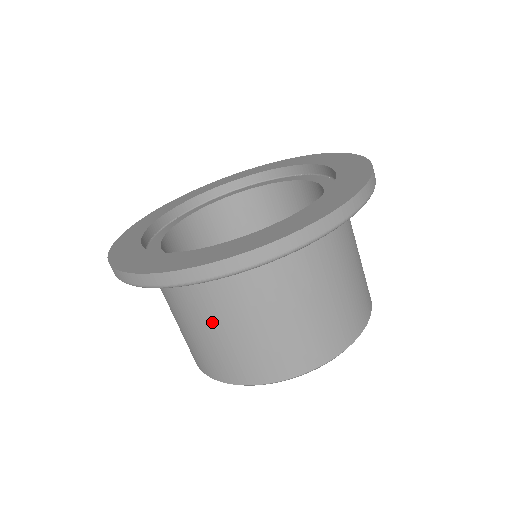
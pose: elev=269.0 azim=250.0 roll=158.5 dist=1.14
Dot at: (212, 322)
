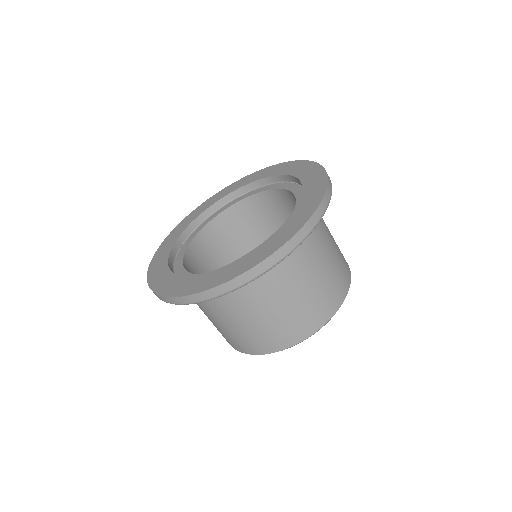
Dot at: (223, 317)
